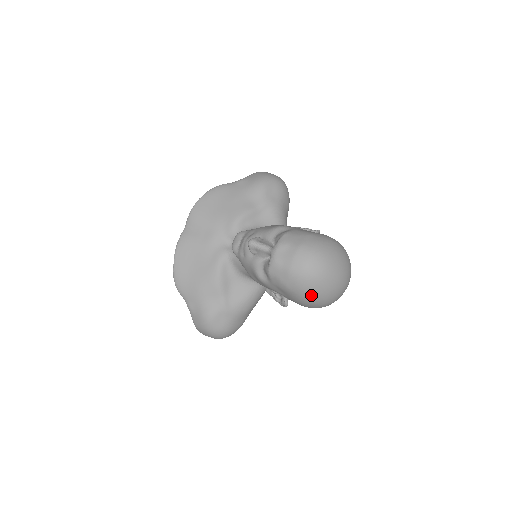
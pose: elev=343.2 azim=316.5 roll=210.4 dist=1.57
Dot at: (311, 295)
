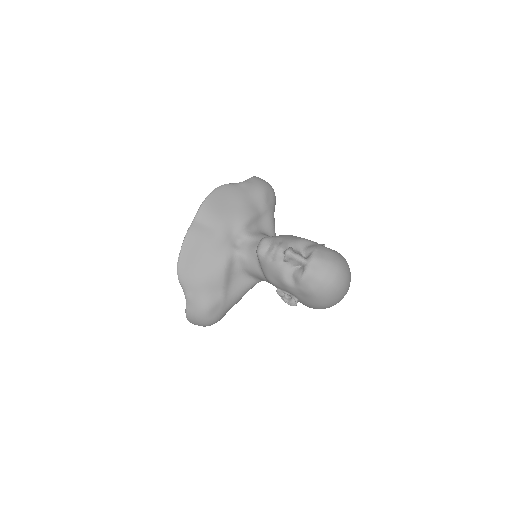
Dot at: (329, 301)
